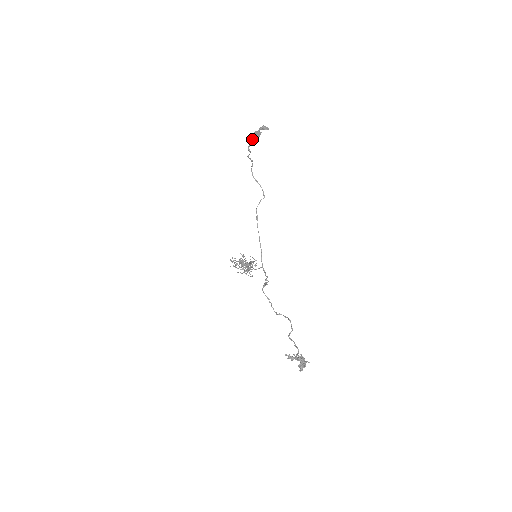
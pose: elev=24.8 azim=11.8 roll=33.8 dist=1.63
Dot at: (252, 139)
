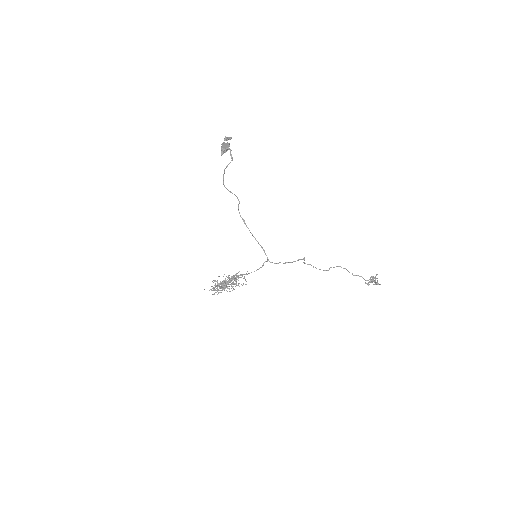
Dot at: occluded
